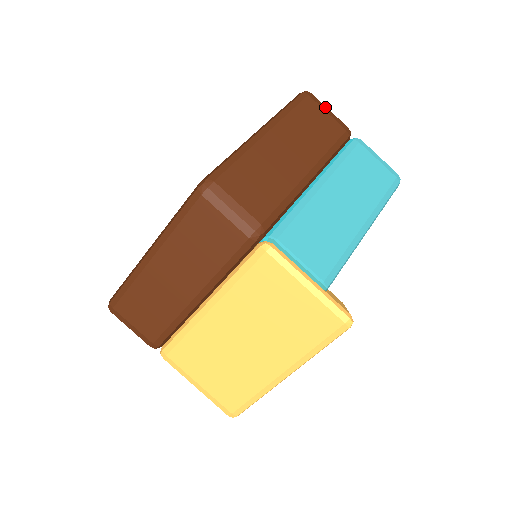
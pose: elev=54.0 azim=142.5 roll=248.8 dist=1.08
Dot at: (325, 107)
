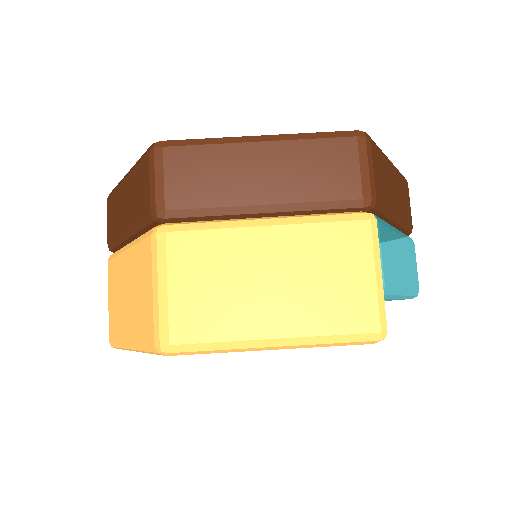
Dot at: (409, 201)
